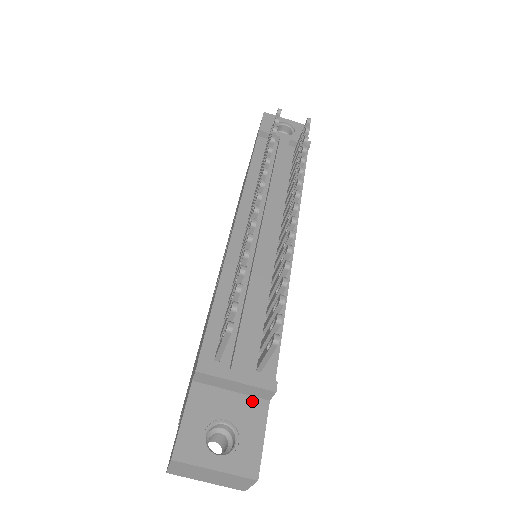
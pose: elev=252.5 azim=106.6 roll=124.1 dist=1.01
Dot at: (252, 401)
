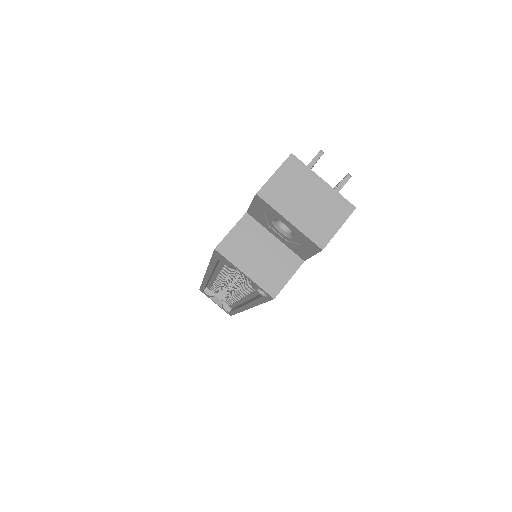
Dot at: occluded
